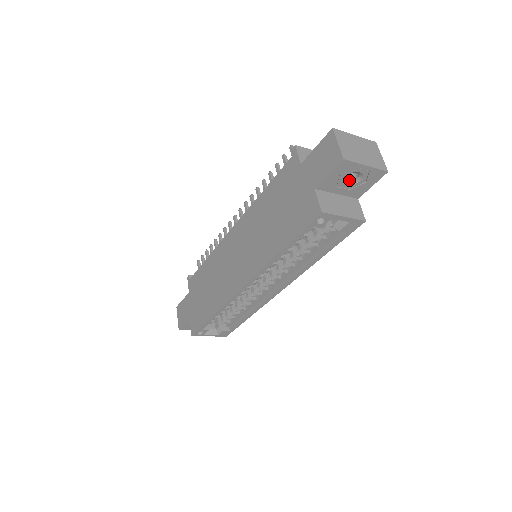
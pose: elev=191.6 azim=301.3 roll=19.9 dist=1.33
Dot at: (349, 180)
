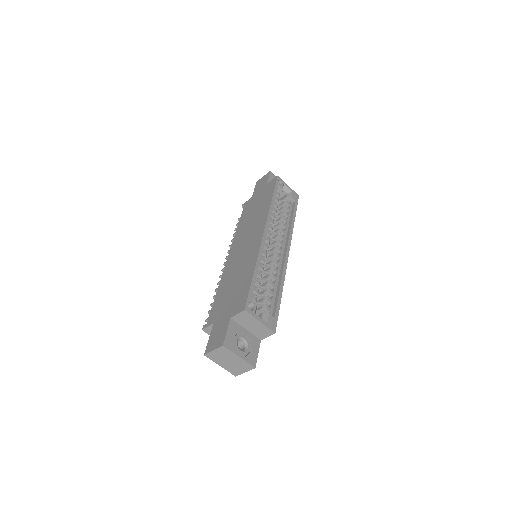
Dot at: occluded
